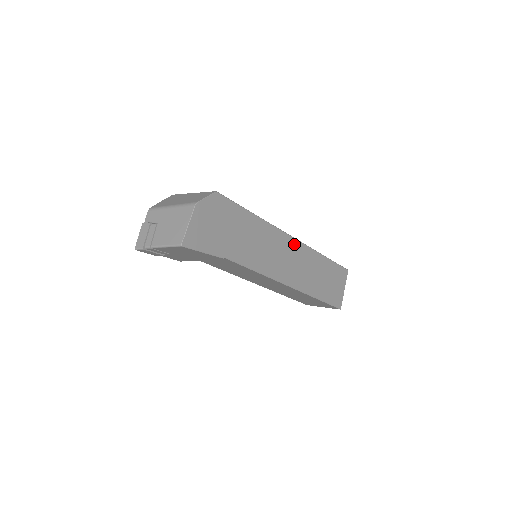
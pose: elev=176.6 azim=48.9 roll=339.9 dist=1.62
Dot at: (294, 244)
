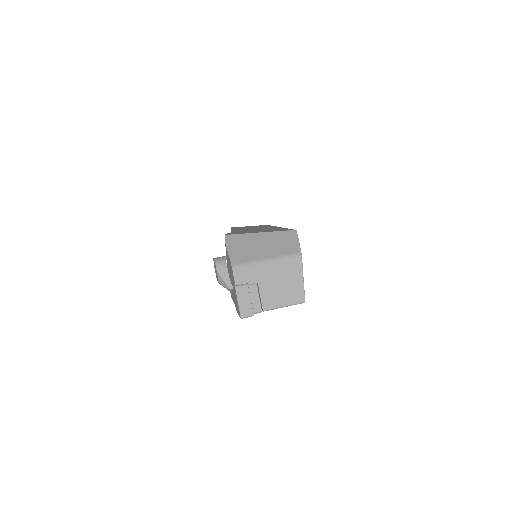
Dot at: occluded
